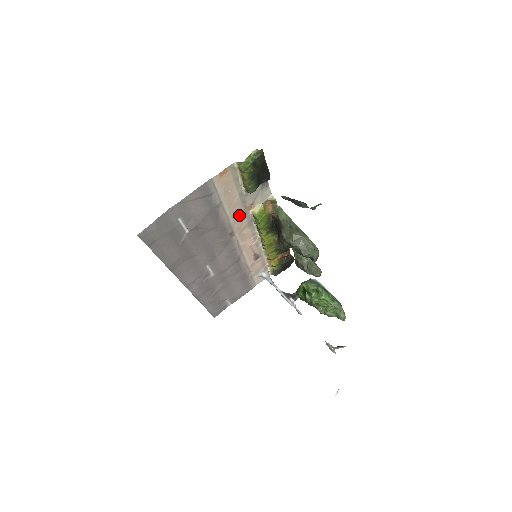
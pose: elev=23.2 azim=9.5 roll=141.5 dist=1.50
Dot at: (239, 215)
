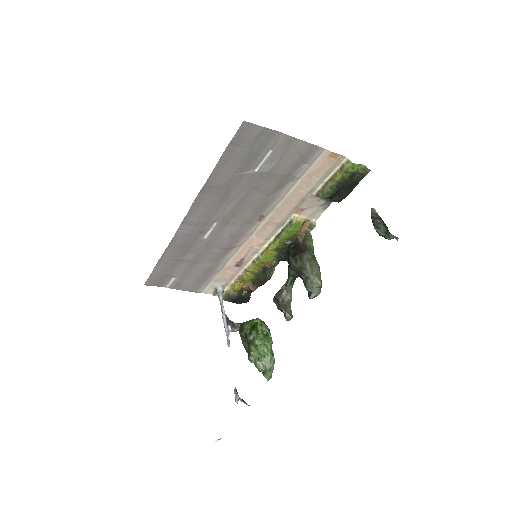
Dot at: (287, 207)
